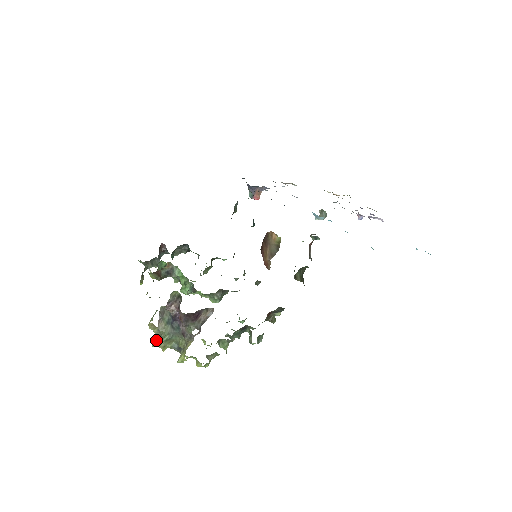
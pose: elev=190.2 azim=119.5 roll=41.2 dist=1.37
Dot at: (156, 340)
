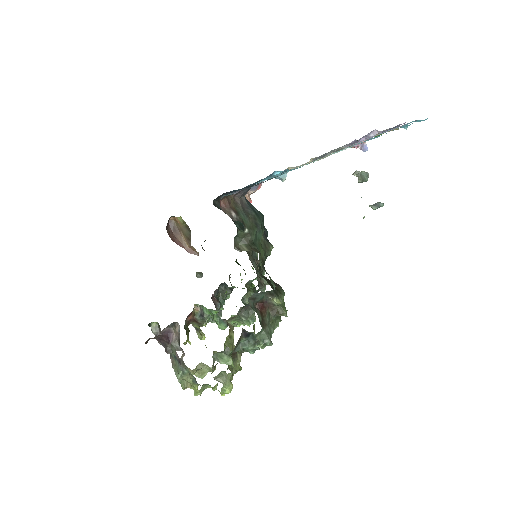
Dot at: (181, 381)
